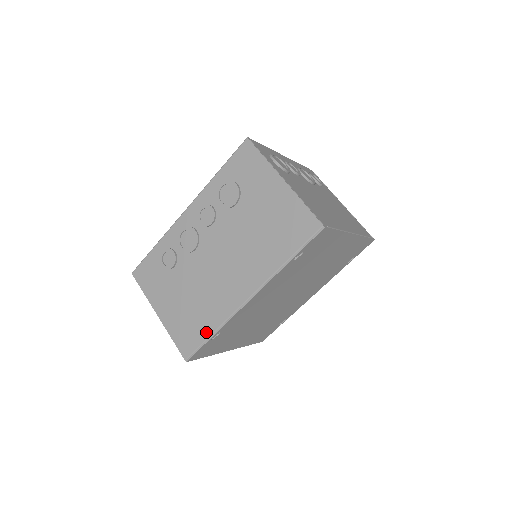
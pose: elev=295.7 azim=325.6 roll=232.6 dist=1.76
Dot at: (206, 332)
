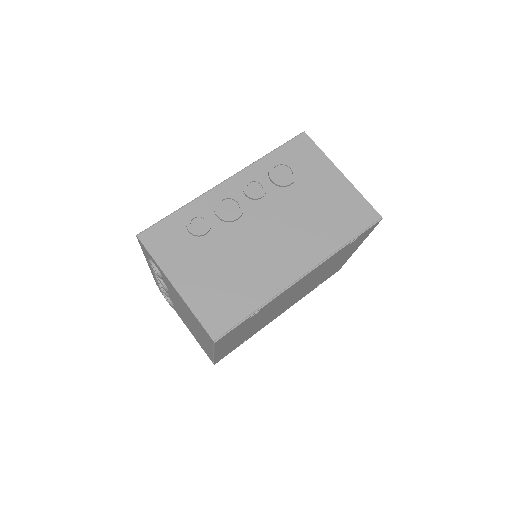
Dot at: (247, 307)
